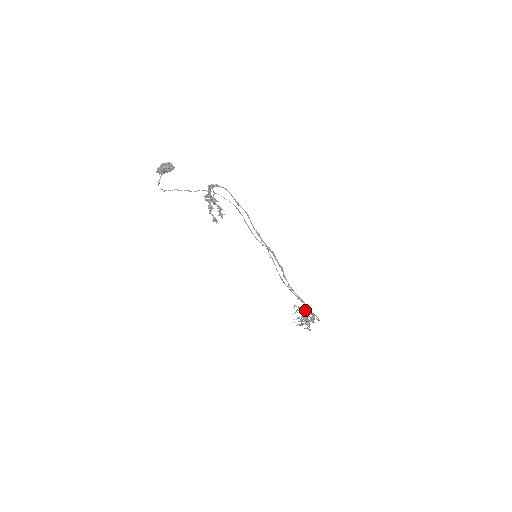
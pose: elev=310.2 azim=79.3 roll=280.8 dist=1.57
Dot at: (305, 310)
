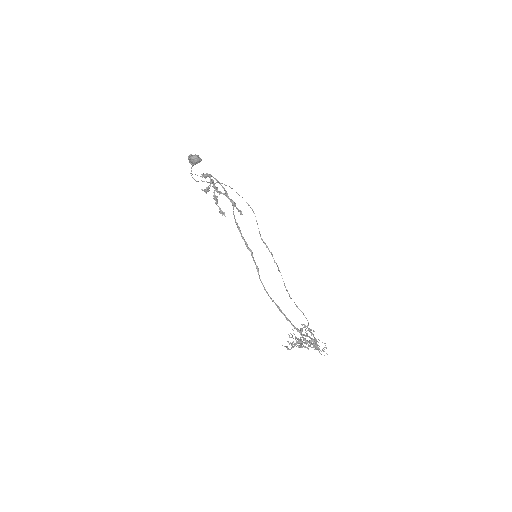
Dot at: (301, 329)
